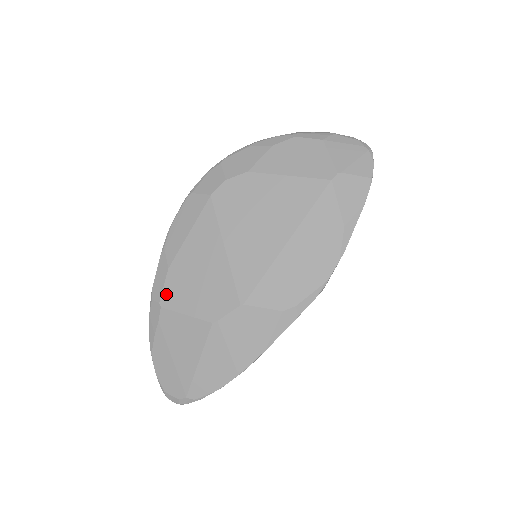
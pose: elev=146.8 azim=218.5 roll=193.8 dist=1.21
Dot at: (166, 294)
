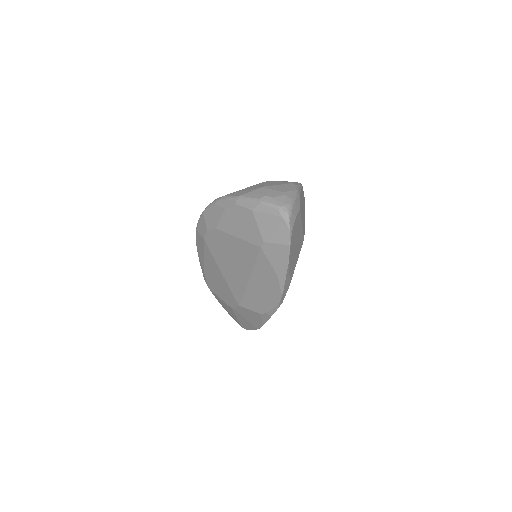
Dot at: (208, 284)
